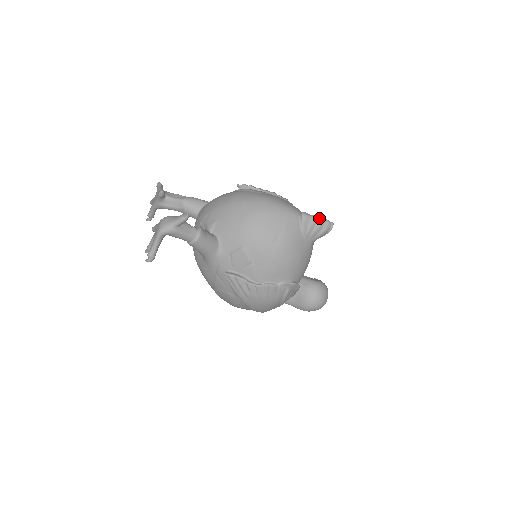
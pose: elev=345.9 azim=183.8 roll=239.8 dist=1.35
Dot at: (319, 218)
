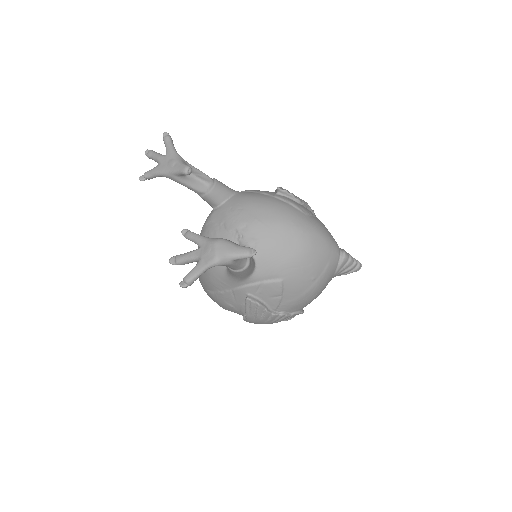
Dot at: (355, 260)
